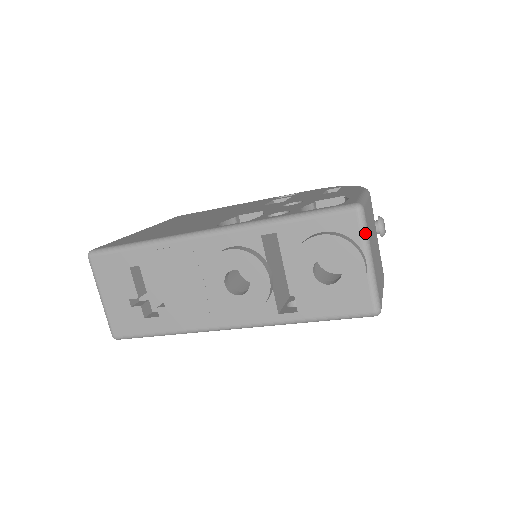
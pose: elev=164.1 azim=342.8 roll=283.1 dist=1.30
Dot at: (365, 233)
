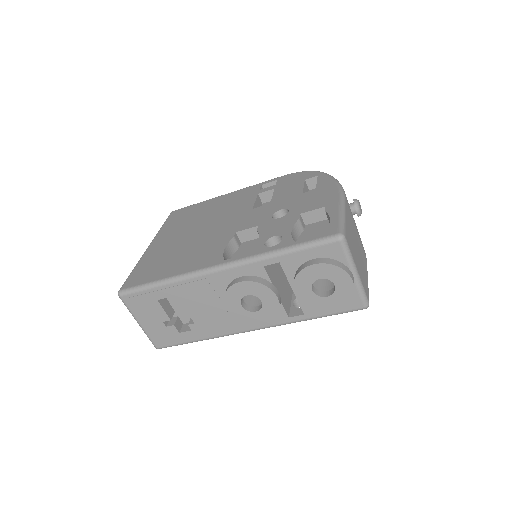
Dot at: (349, 255)
